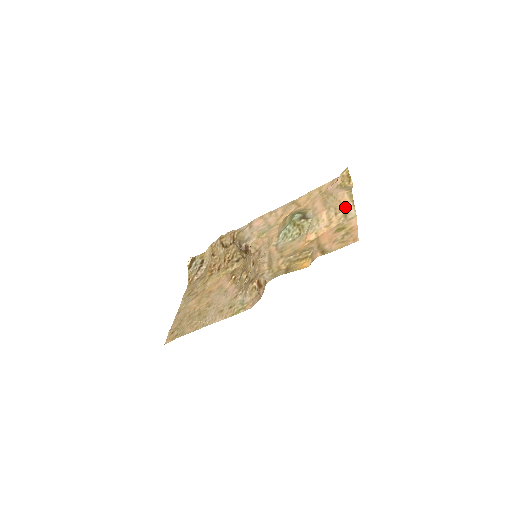
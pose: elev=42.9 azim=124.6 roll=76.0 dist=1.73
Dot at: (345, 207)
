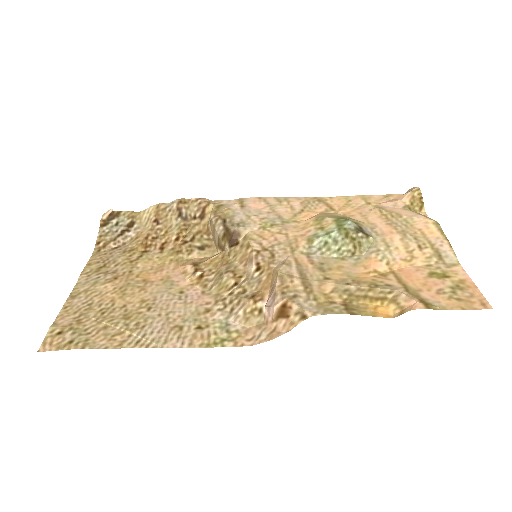
Dot at: (435, 243)
